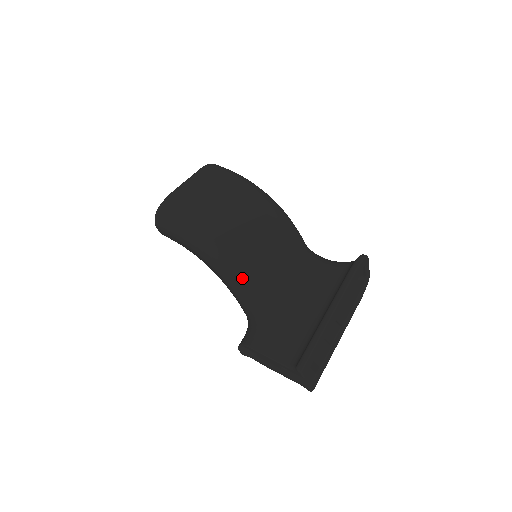
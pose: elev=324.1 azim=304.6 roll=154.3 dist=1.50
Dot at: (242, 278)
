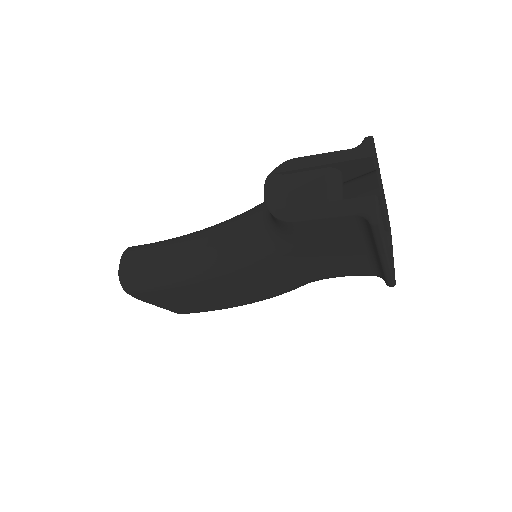
Dot at: occluded
